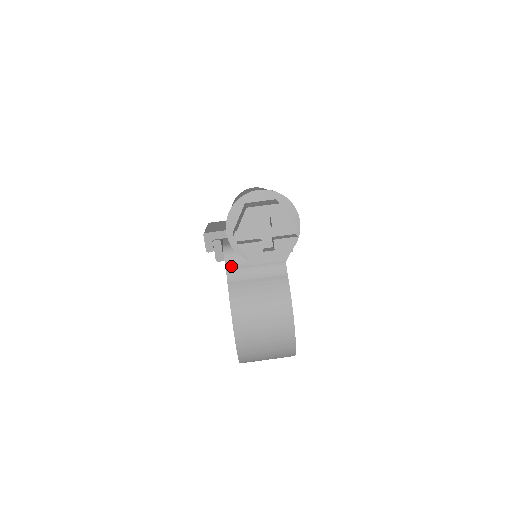
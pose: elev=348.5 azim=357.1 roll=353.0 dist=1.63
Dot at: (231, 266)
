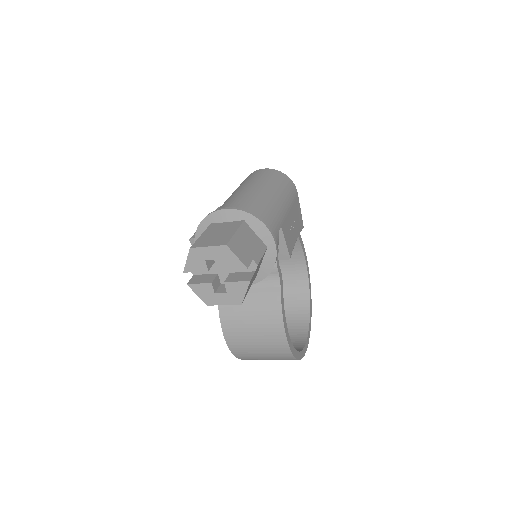
Dot at: occluded
